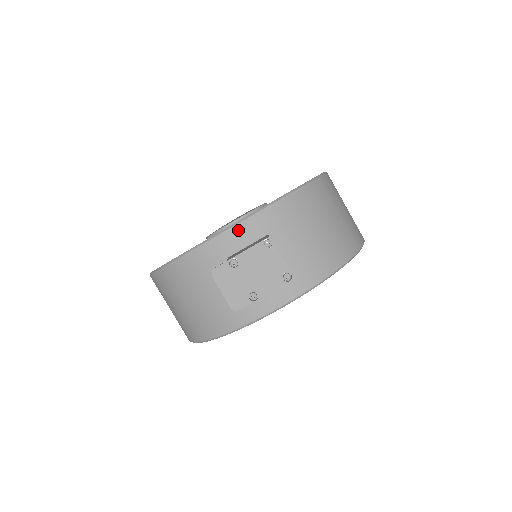
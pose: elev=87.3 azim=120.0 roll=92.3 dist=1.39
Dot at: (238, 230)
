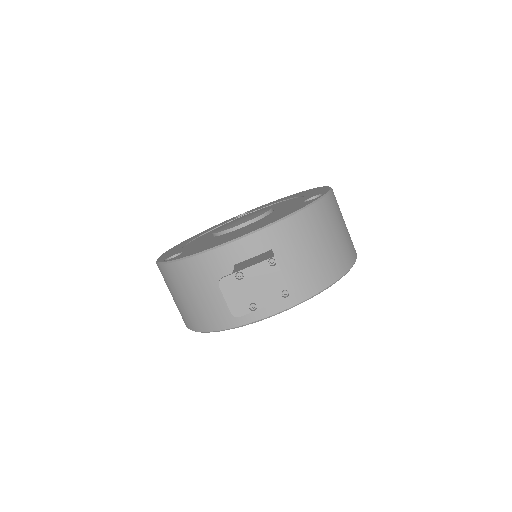
Dot at: (246, 242)
